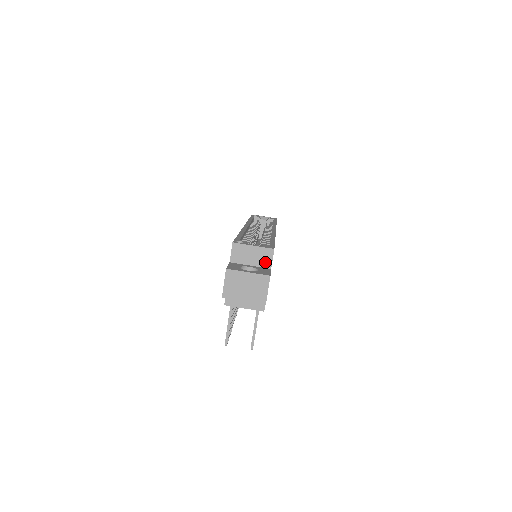
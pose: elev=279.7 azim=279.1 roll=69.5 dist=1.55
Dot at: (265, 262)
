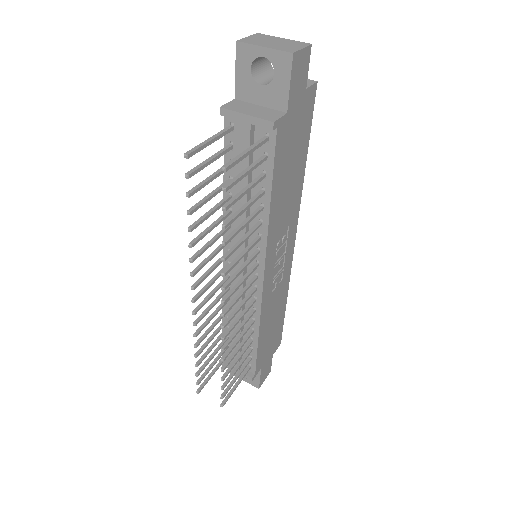
Dot at: occluded
